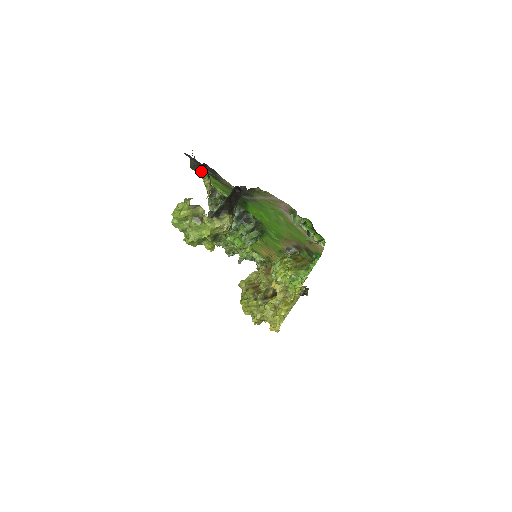
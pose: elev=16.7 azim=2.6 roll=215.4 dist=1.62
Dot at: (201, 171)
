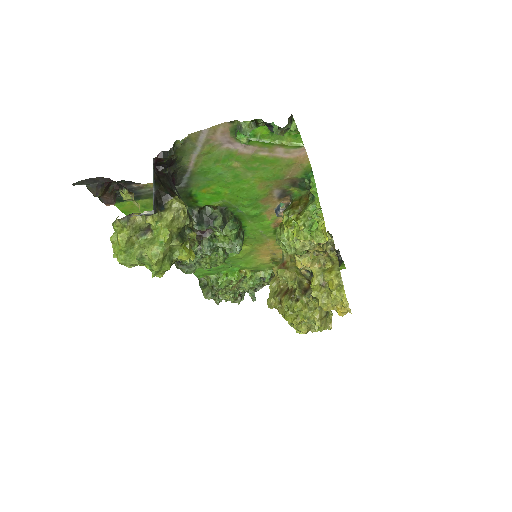
Dot at: (114, 199)
